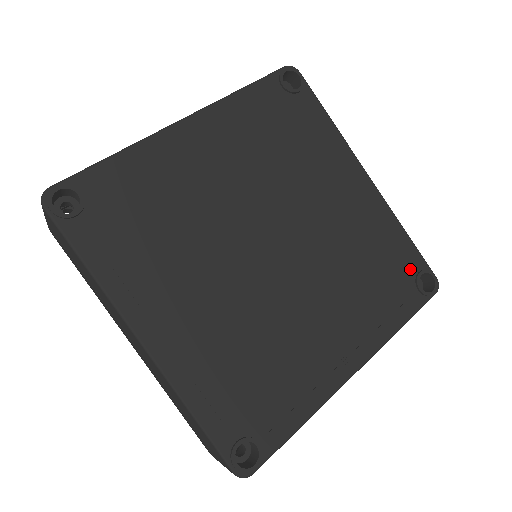
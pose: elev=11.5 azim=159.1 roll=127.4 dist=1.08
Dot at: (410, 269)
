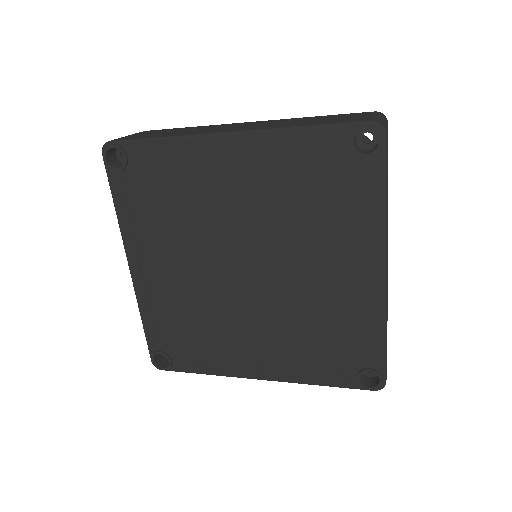
Dot at: (363, 361)
